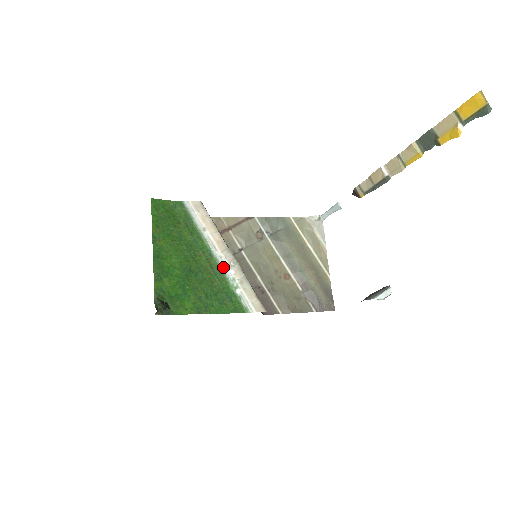
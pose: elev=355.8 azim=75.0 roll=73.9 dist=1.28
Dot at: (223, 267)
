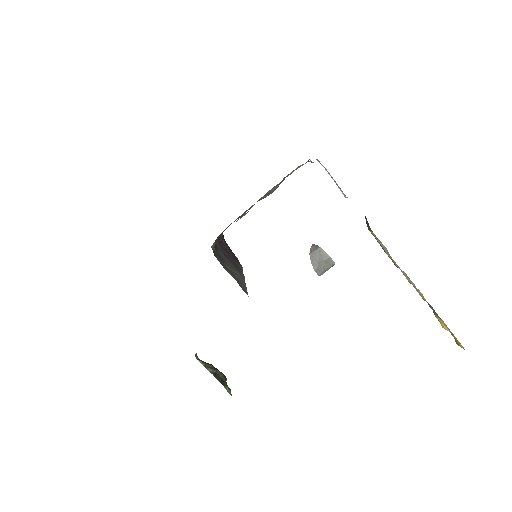
Dot at: occluded
